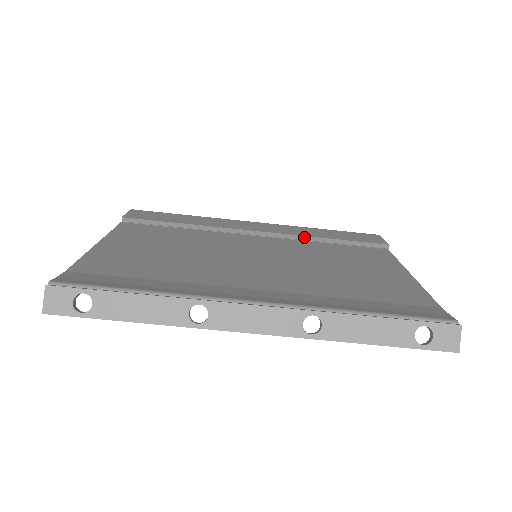
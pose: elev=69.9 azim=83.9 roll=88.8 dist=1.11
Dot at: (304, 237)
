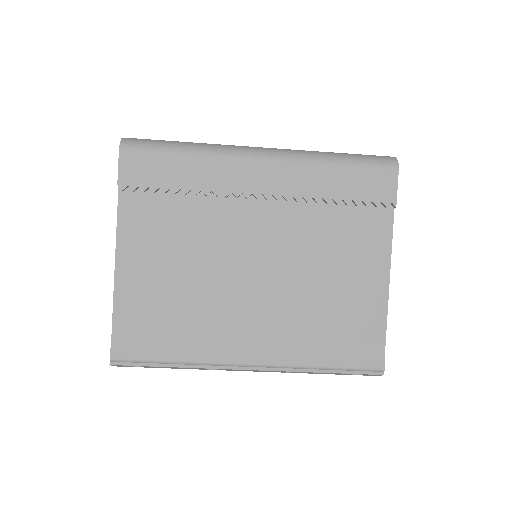
Dot at: (309, 200)
